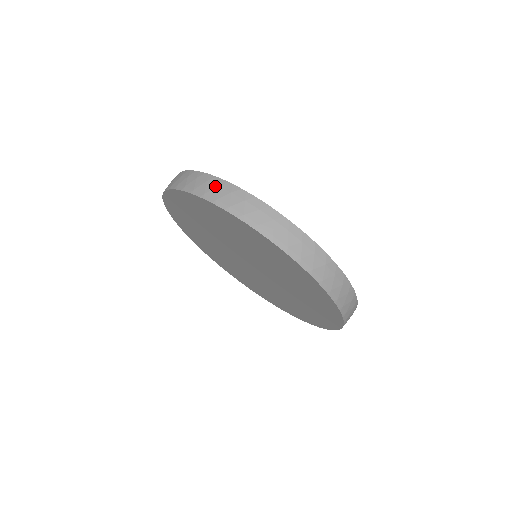
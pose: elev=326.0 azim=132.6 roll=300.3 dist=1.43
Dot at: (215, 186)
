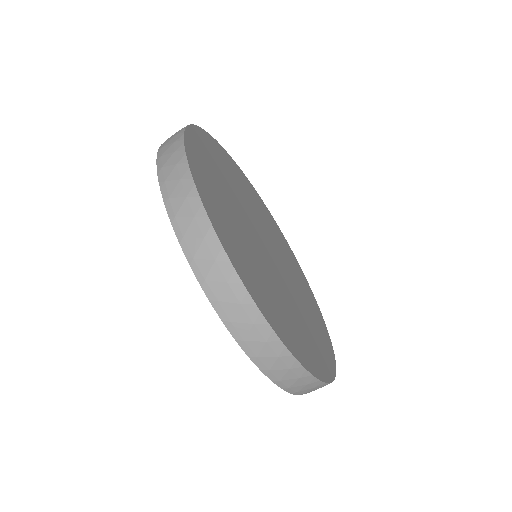
Dot at: occluded
